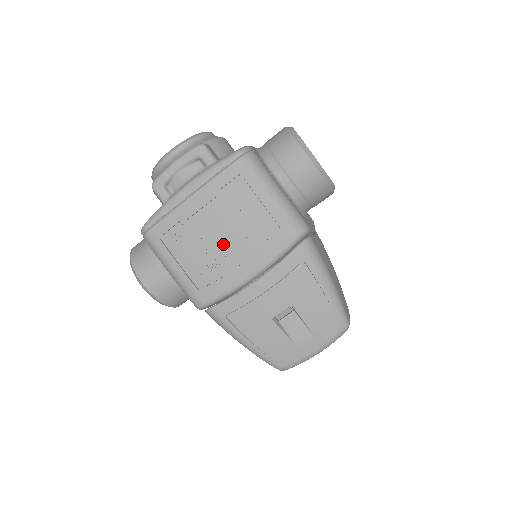
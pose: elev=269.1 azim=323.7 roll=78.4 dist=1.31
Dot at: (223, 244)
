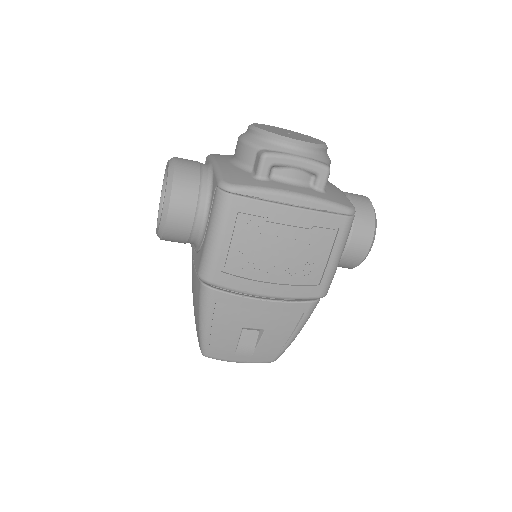
Dot at: (276, 261)
